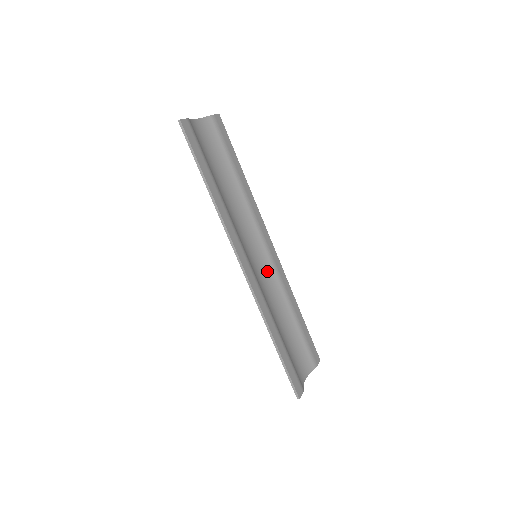
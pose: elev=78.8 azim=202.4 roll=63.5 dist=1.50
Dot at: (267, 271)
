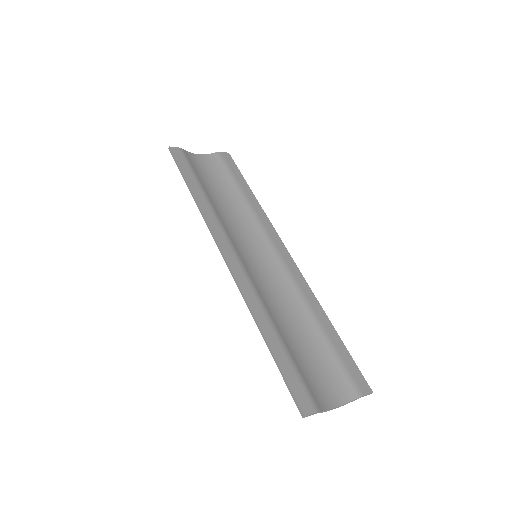
Dot at: (275, 274)
